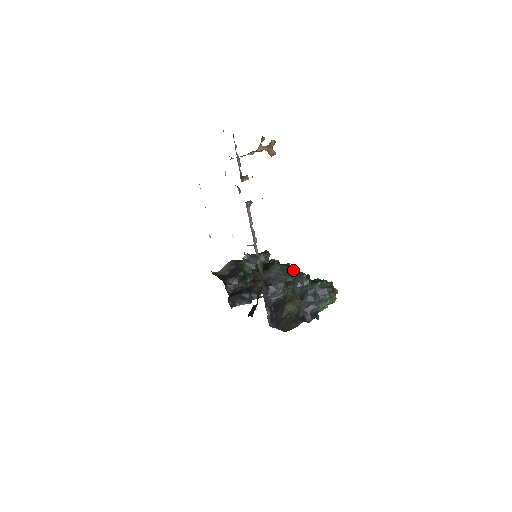
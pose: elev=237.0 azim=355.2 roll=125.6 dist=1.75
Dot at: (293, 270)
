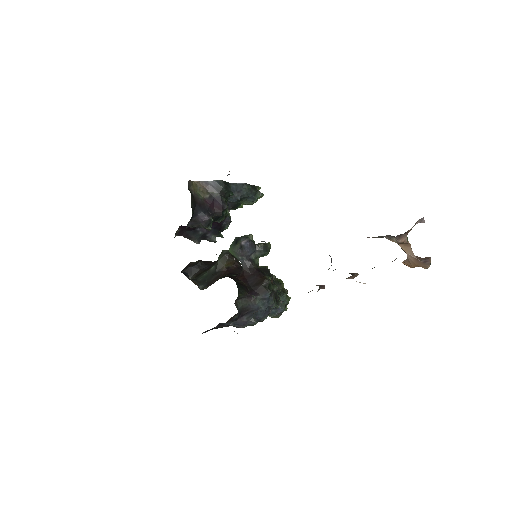
Dot at: occluded
